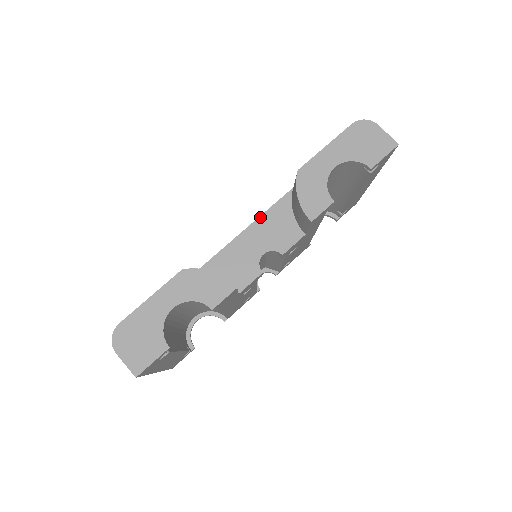
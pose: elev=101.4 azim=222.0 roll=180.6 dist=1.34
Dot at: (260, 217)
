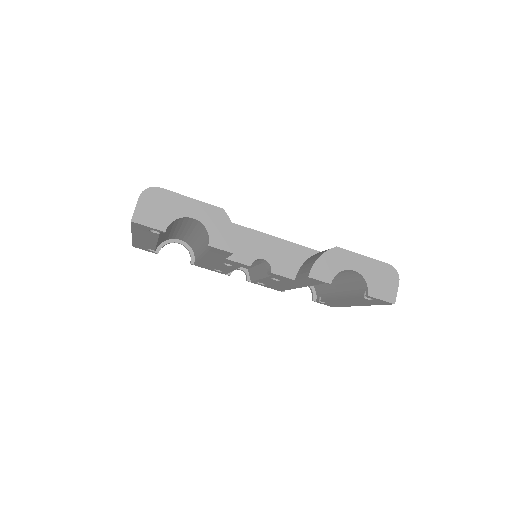
Dot at: (287, 241)
